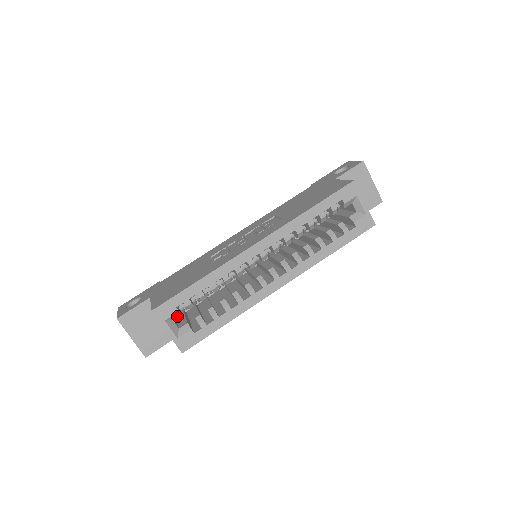
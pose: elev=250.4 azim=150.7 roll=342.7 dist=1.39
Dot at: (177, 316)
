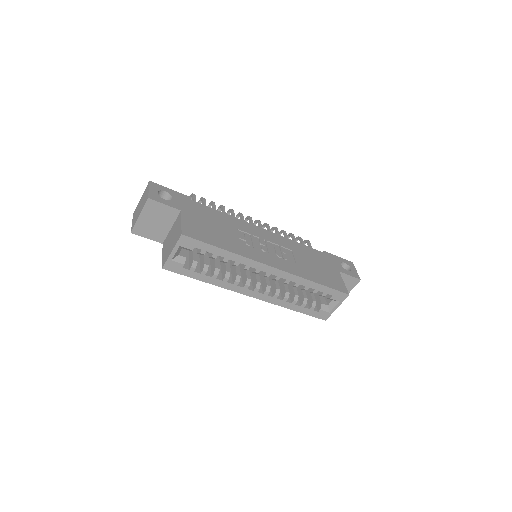
Dot at: (187, 249)
